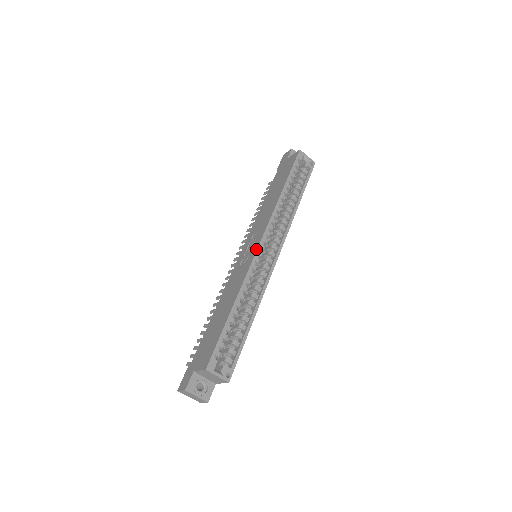
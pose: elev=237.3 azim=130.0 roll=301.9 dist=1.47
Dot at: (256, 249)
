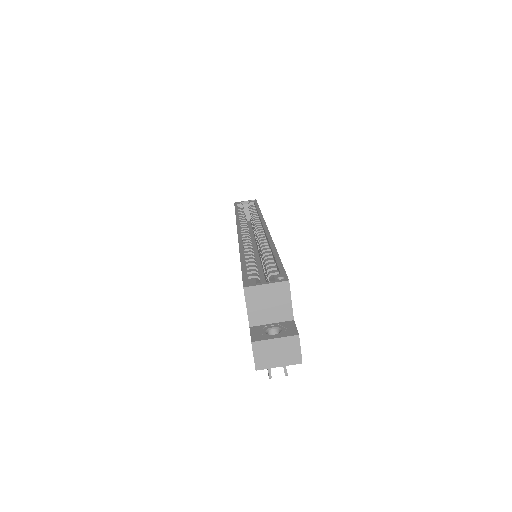
Dot at: occluded
